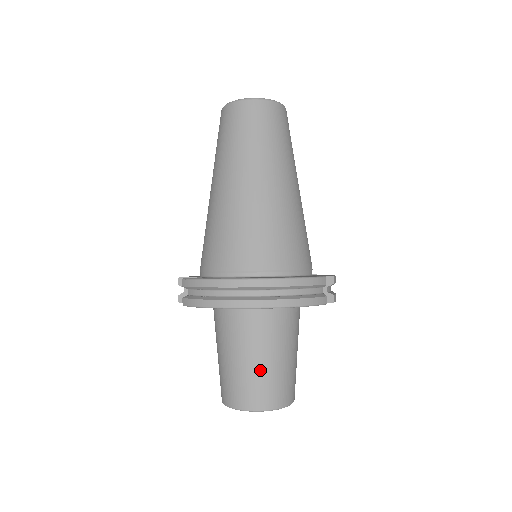
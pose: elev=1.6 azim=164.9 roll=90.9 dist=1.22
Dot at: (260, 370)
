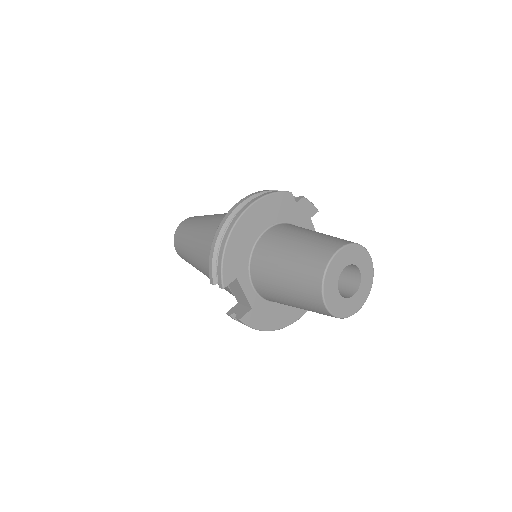
Dot at: (302, 247)
